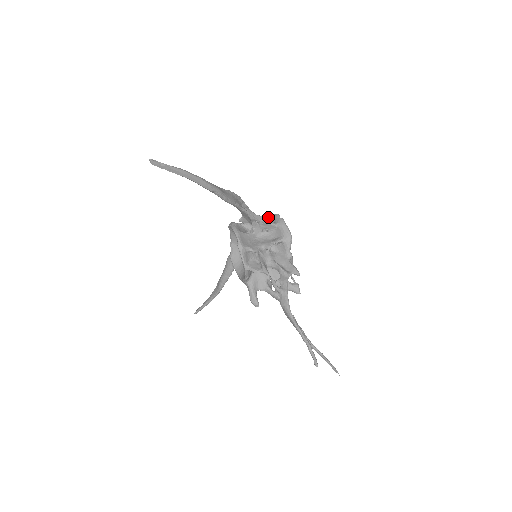
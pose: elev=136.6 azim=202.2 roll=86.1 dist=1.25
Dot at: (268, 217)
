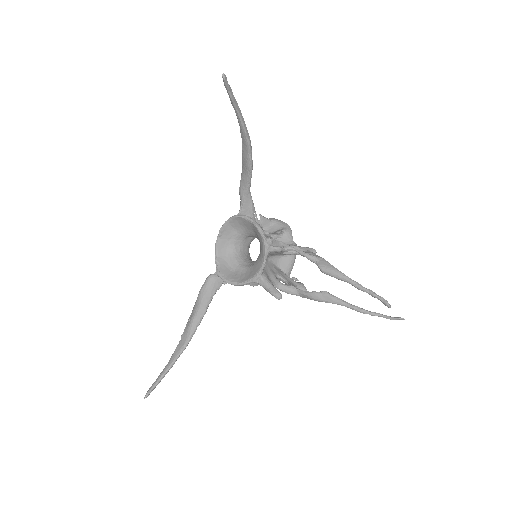
Dot at: occluded
